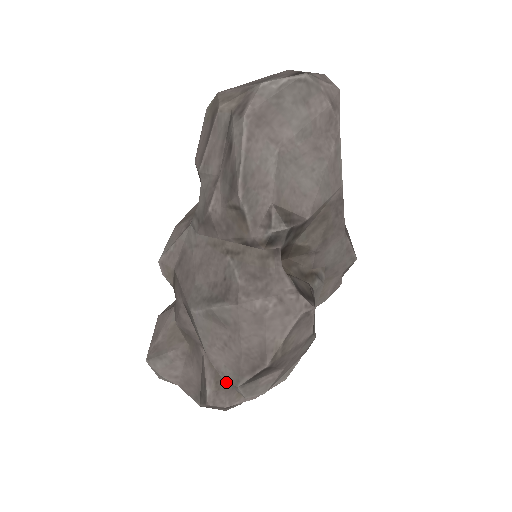
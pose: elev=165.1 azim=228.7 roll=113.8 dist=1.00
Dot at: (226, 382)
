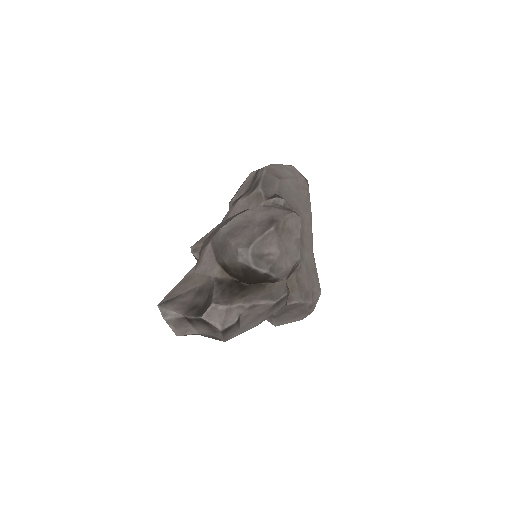
Dot at: (230, 291)
